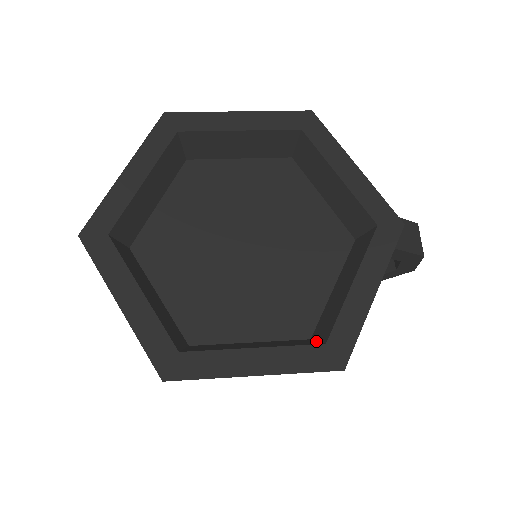
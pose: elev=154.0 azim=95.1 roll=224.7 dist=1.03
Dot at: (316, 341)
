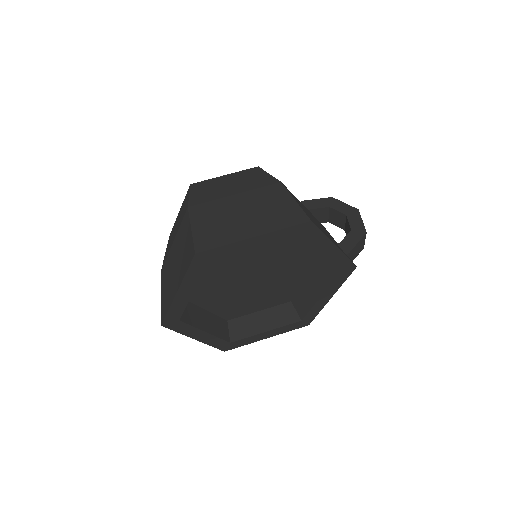
Dot at: (295, 311)
